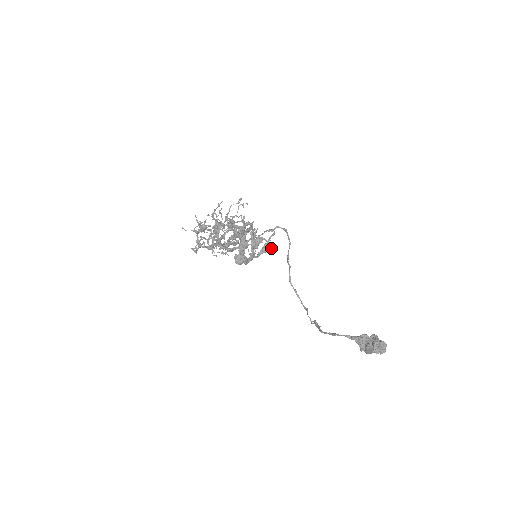
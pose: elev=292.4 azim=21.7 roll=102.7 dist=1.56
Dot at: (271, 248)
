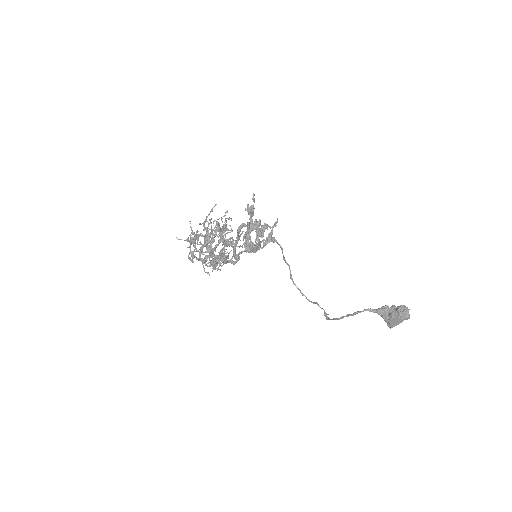
Dot at: (274, 239)
